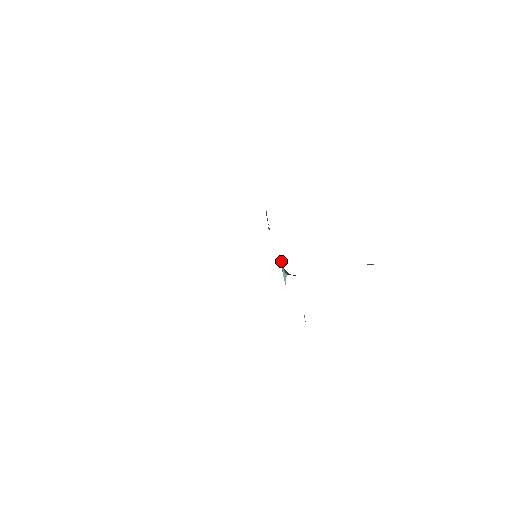
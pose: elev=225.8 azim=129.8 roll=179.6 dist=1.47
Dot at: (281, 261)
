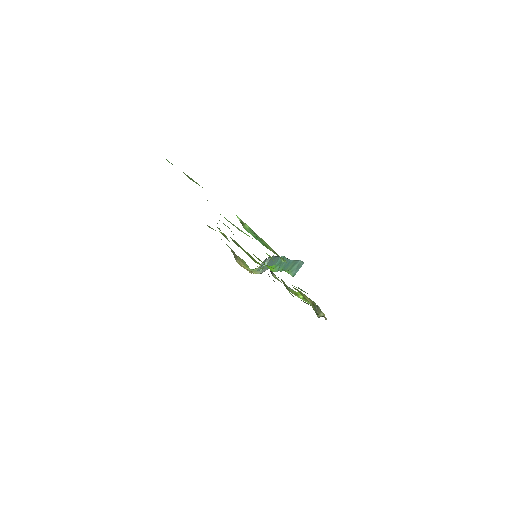
Dot at: occluded
